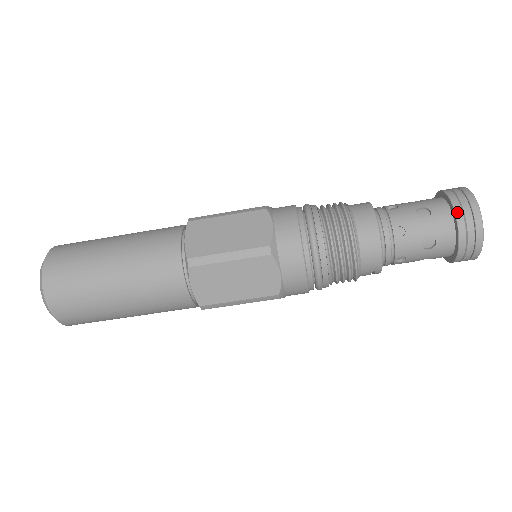
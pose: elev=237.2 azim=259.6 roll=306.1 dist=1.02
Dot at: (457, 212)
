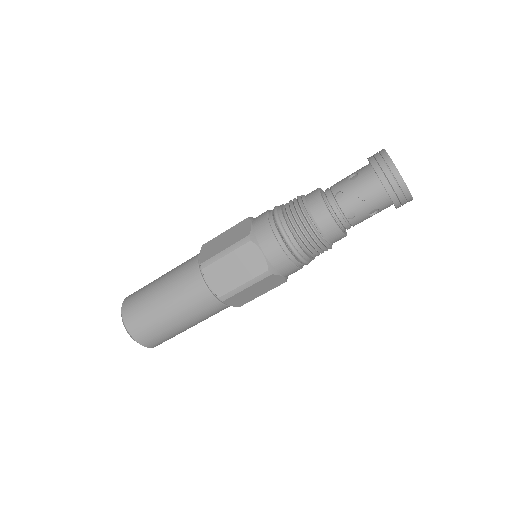
Dot at: (388, 191)
